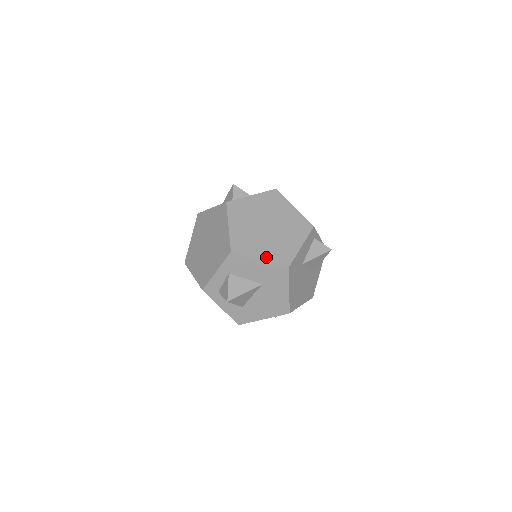
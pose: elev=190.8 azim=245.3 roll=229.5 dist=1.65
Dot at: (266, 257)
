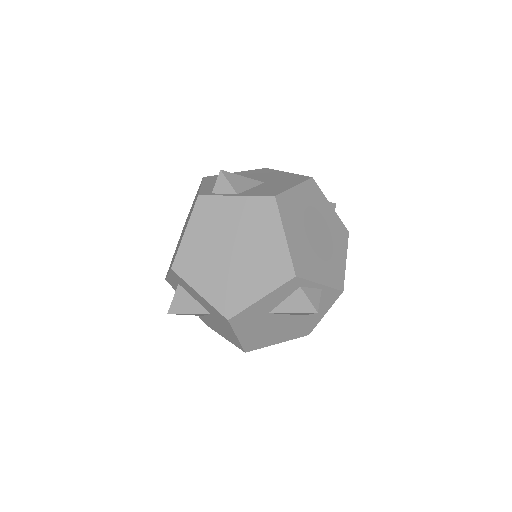
Dot at: (208, 294)
